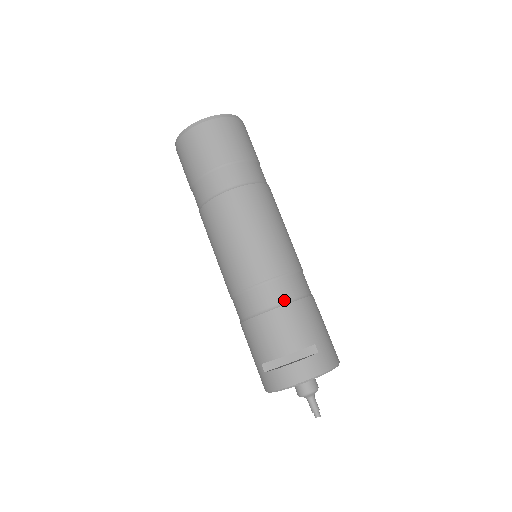
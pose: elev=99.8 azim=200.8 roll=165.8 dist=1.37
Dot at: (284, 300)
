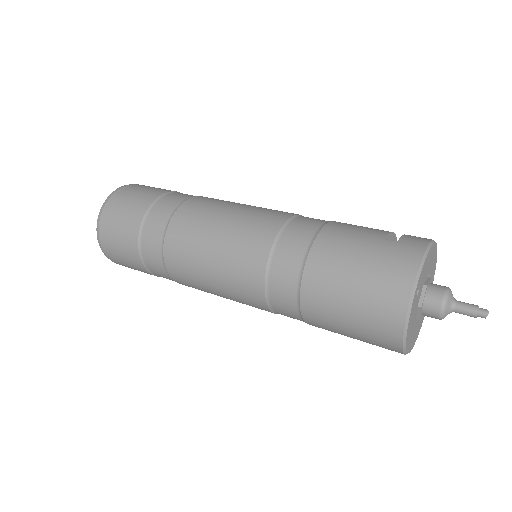
Dot at: occluded
